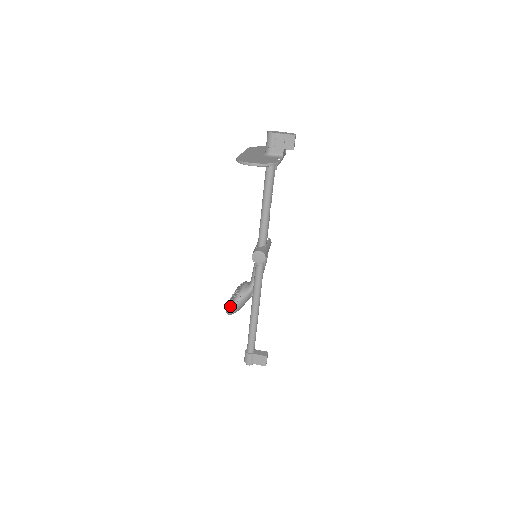
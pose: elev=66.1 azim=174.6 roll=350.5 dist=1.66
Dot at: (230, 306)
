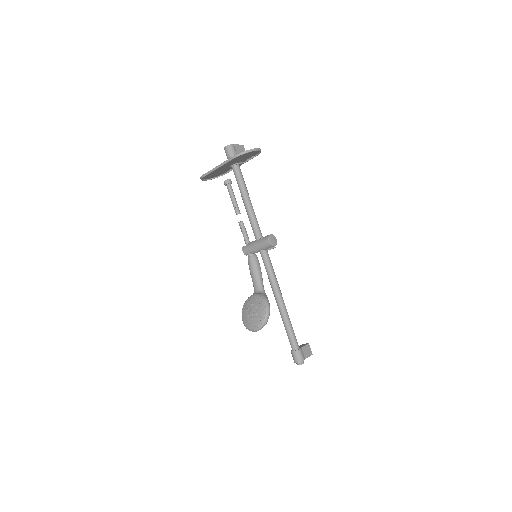
Dot at: (265, 311)
